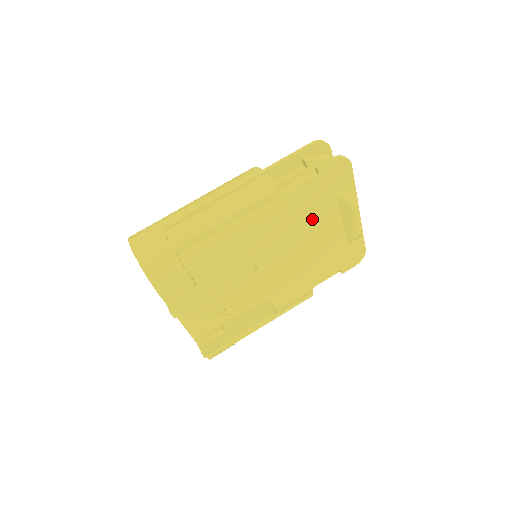
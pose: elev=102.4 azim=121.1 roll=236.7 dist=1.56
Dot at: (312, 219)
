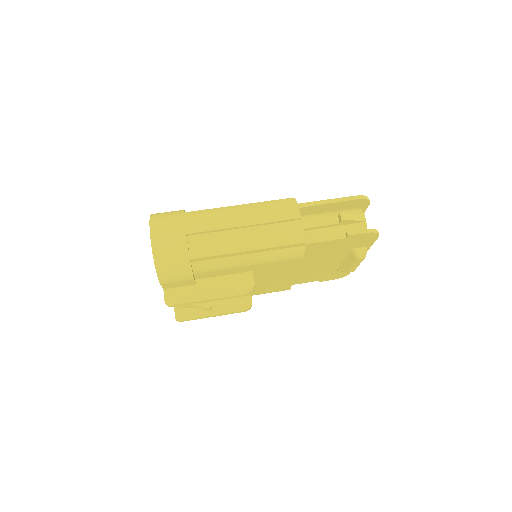
Dot at: (320, 257)
